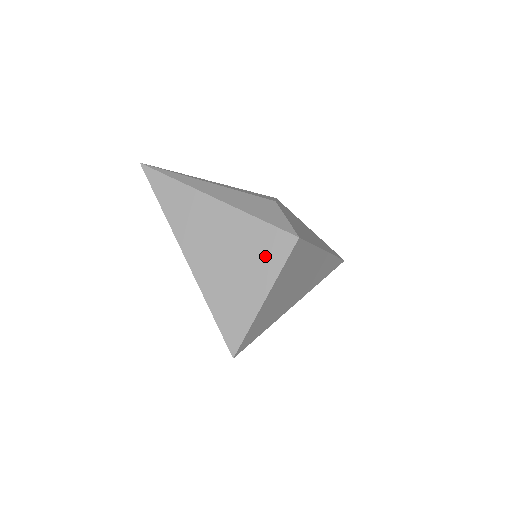
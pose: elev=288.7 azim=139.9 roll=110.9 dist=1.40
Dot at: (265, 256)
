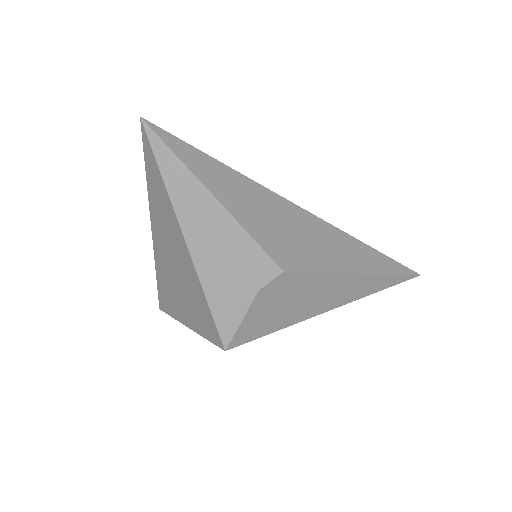
Dot at: (199, 318)
